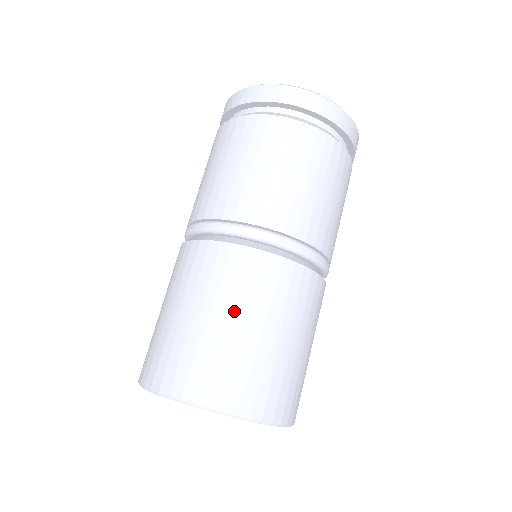
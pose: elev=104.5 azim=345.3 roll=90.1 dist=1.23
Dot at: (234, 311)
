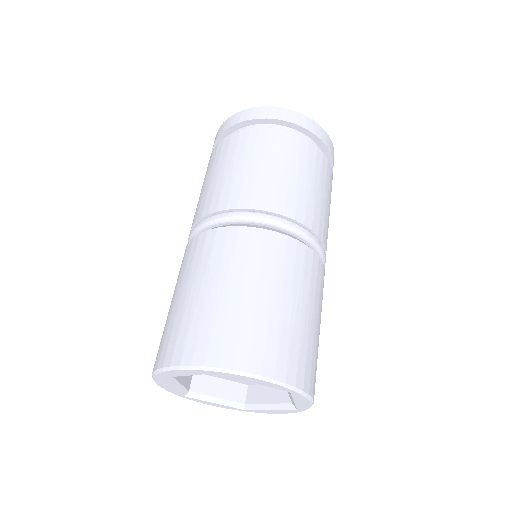
Dot at: (273, 287)
